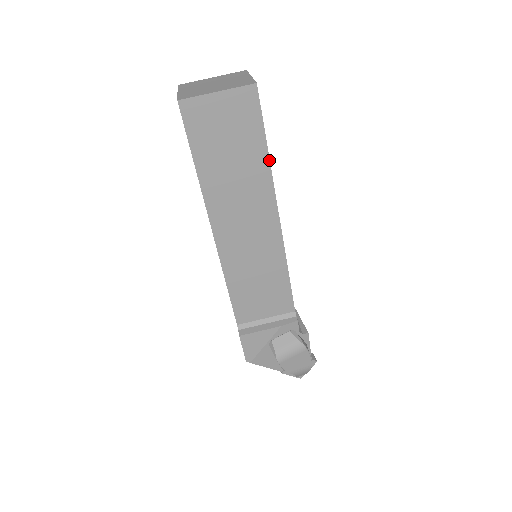
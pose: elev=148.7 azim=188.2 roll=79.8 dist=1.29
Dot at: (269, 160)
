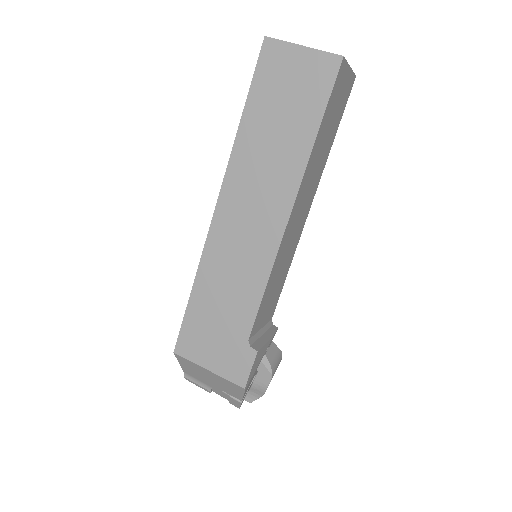
Dot at: occluded
